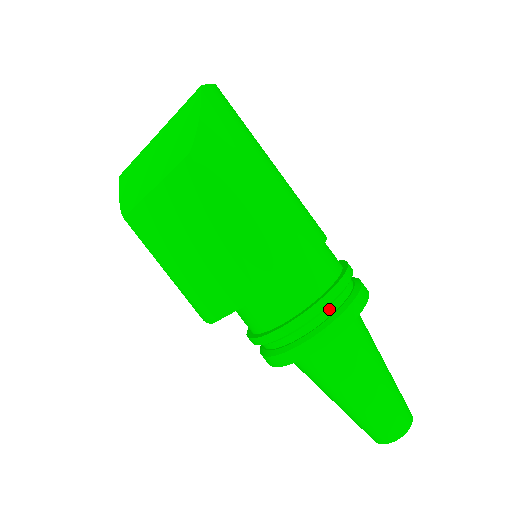
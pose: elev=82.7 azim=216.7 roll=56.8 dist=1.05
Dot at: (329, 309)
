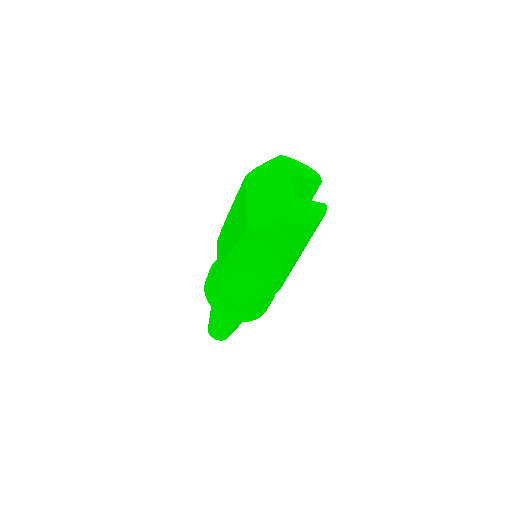
Dot at: occluded
